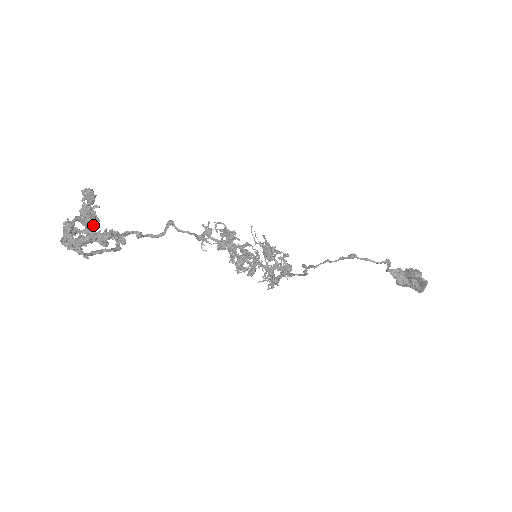
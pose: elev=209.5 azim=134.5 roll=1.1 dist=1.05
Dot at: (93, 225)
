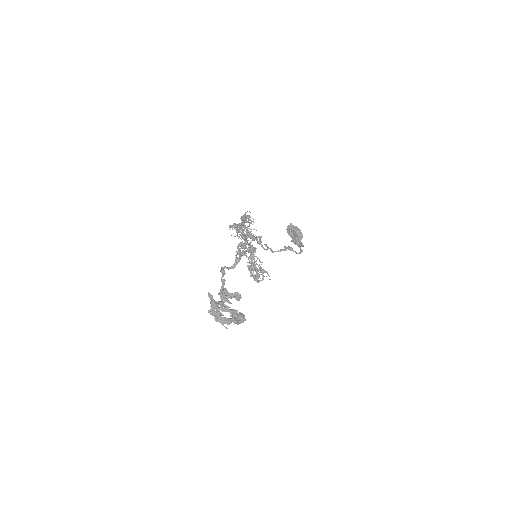
Dot at: (236, 315)
